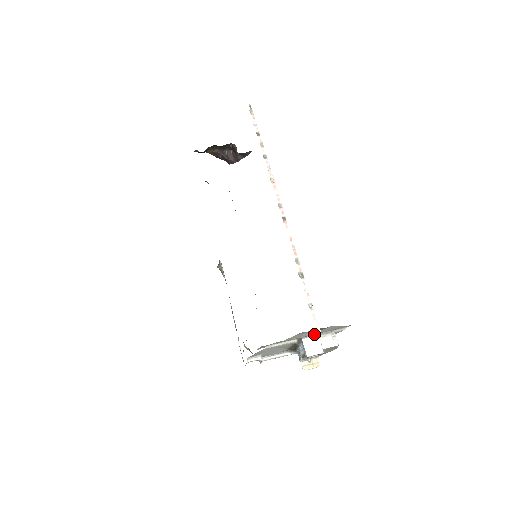
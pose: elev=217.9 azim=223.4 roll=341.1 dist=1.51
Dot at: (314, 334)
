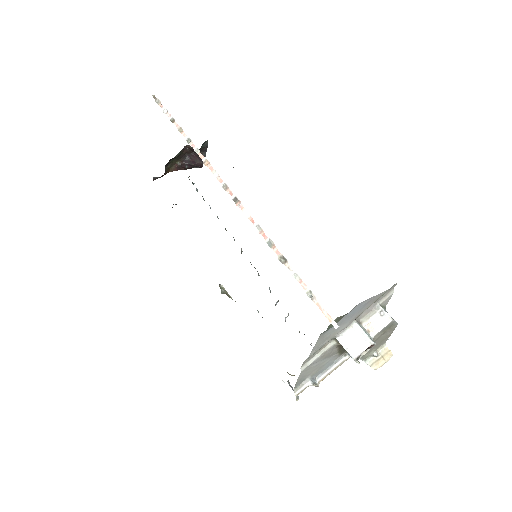
Dot at: (347, 324)
